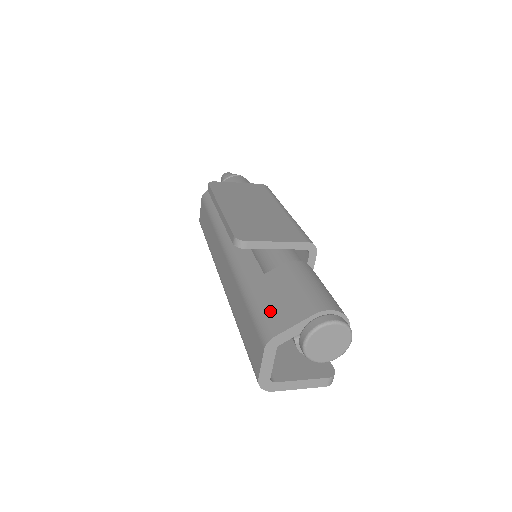
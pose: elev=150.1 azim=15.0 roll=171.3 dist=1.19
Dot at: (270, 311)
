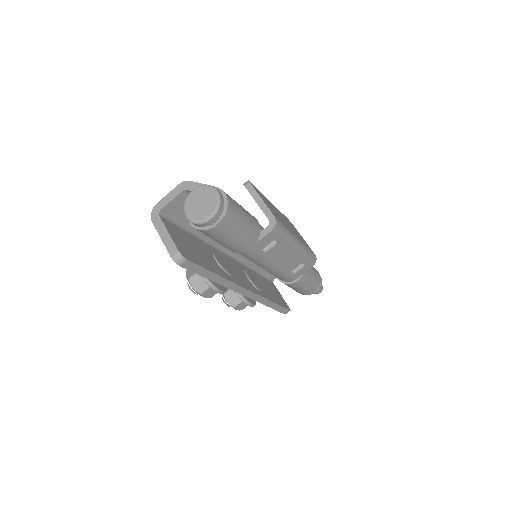
Dot at: occluded
